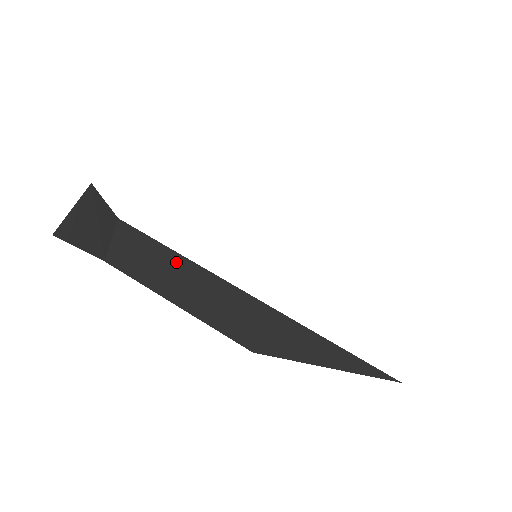
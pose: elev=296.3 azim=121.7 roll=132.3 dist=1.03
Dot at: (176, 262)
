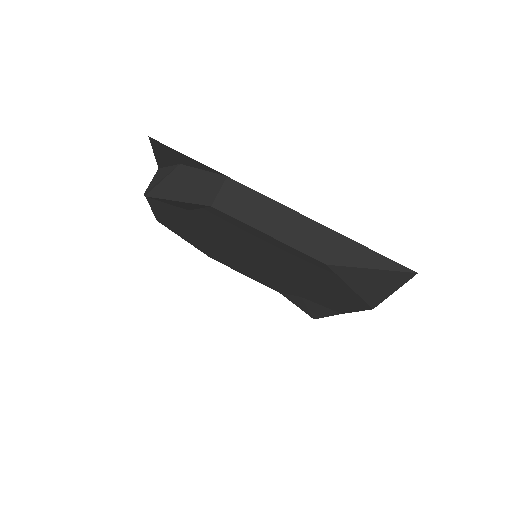
Dot at: (271, 206)
